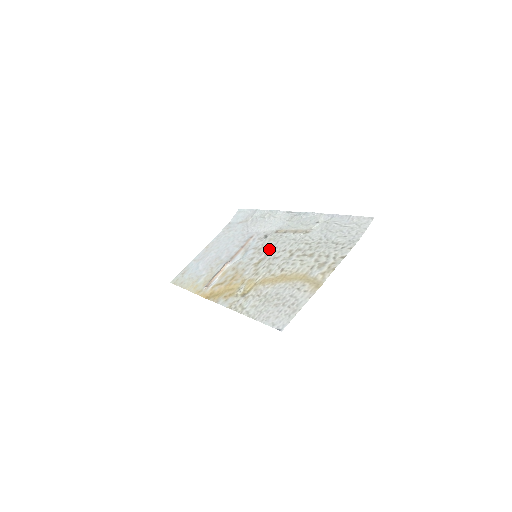
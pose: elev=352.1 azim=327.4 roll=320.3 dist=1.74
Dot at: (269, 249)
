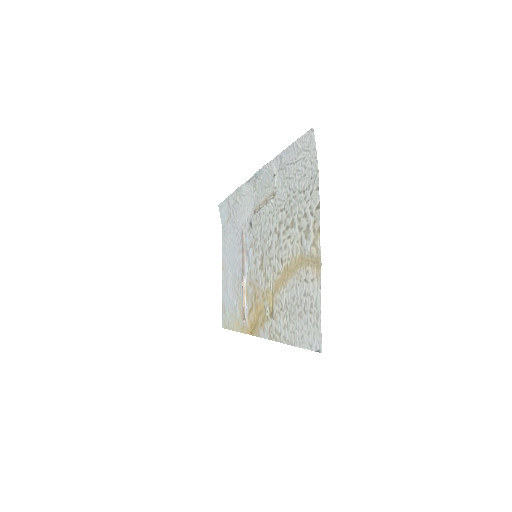
Dot at: (260, 240)
